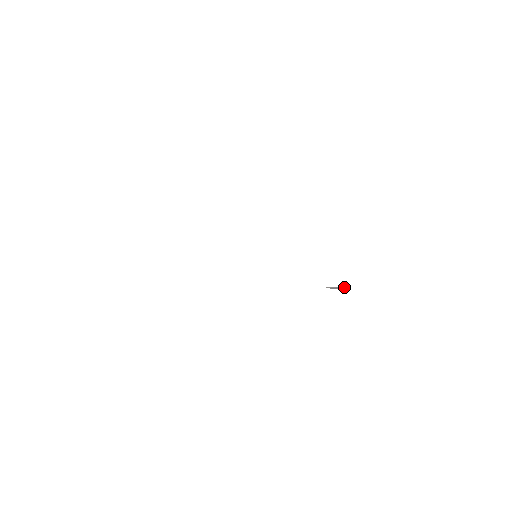
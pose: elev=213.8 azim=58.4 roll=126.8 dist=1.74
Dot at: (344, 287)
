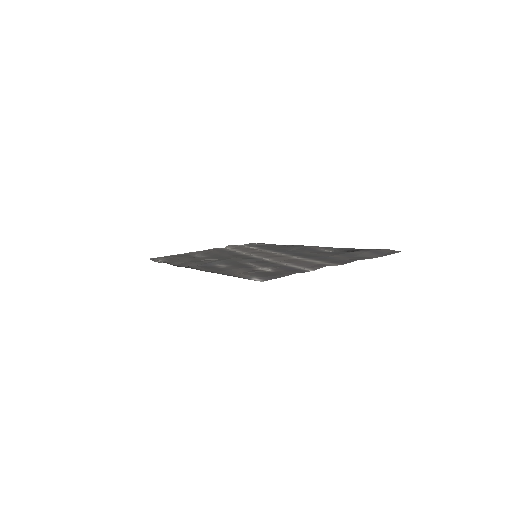
Dot at: (362, 249)
